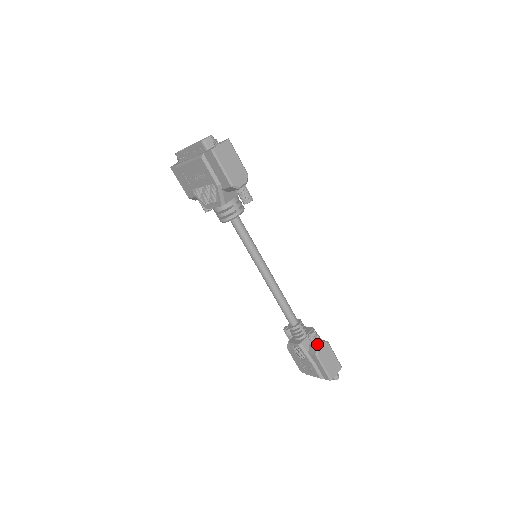
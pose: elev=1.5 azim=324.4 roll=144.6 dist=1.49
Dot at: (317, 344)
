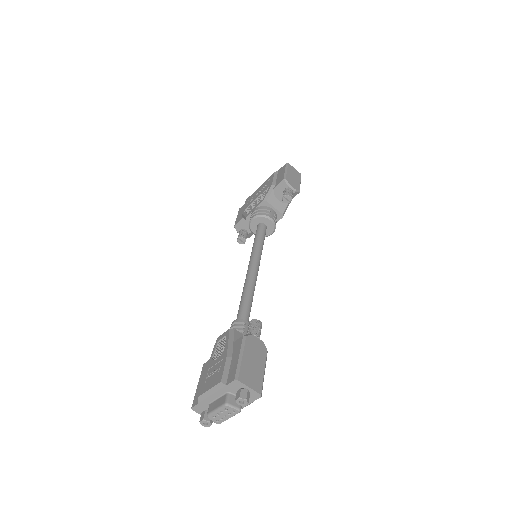
Dot at: (254, 334)
